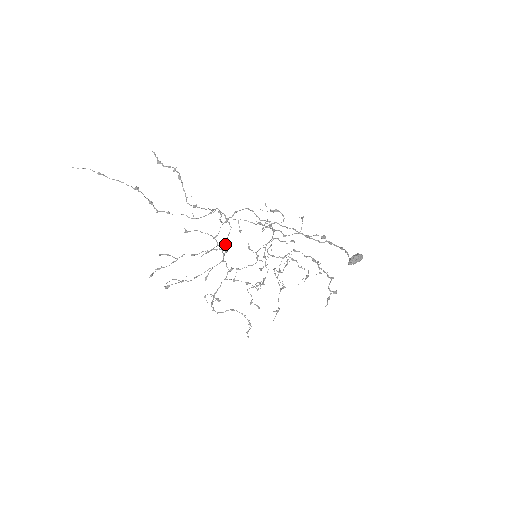
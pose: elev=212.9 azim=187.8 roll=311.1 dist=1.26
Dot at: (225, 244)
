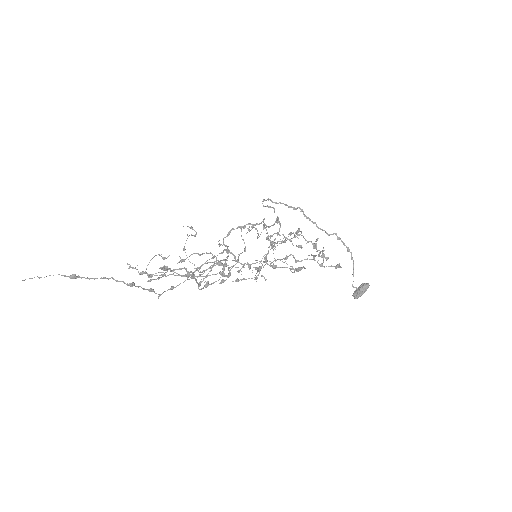
Dot at: (228, 270)
